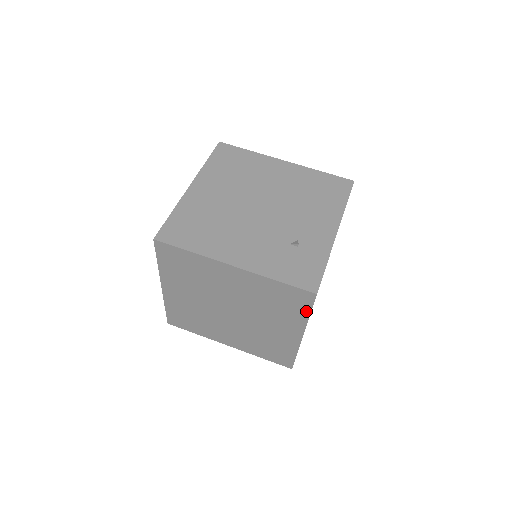
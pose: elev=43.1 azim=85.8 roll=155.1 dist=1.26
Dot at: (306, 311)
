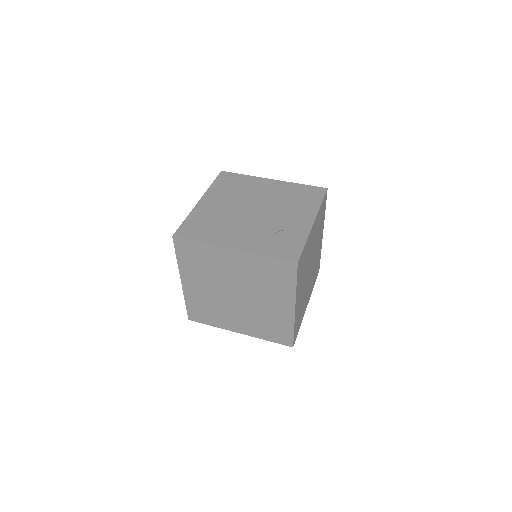
Dot at: (293, 282)
